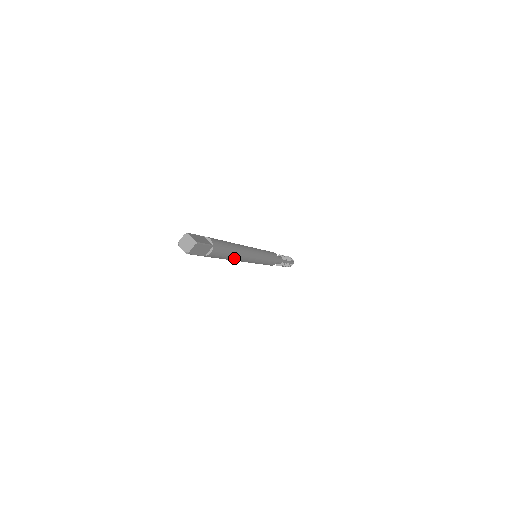
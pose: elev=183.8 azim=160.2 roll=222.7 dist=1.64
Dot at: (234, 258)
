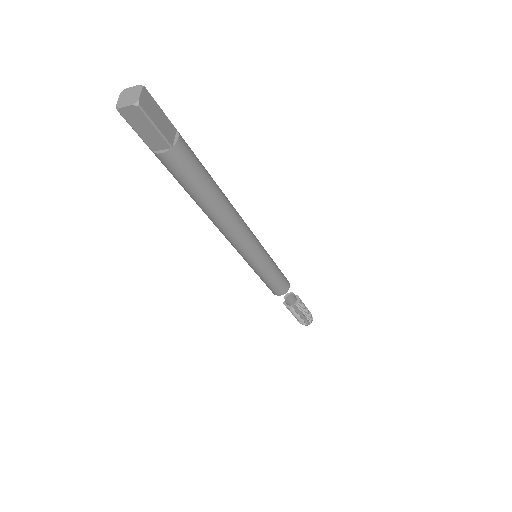
Dot at: (208, 212)
